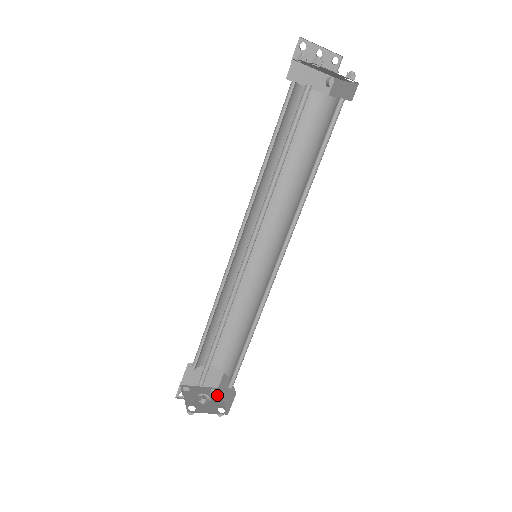
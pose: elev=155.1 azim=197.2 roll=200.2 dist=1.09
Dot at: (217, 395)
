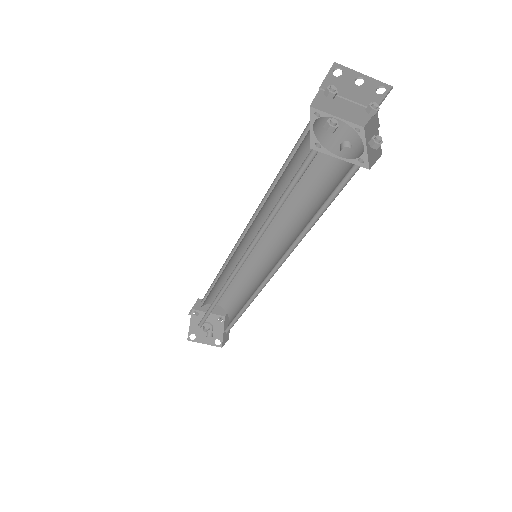
Dot at: (221, 324)
